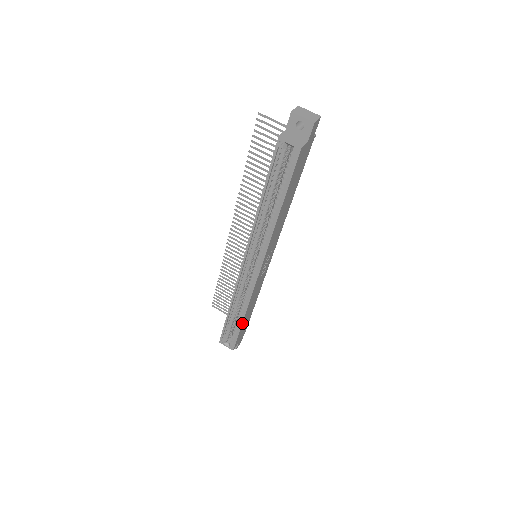
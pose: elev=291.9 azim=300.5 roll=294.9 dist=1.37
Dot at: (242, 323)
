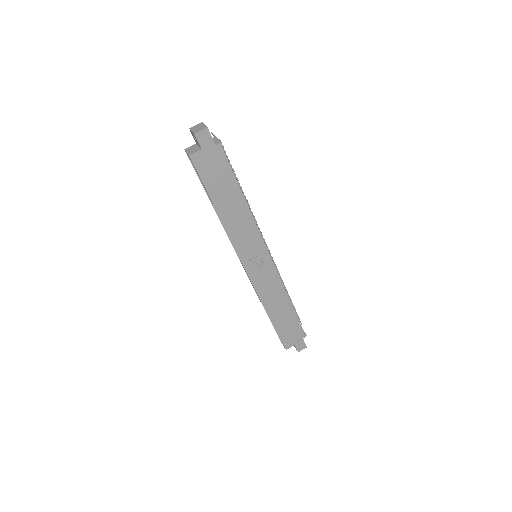
Dot at: (272, 321)
